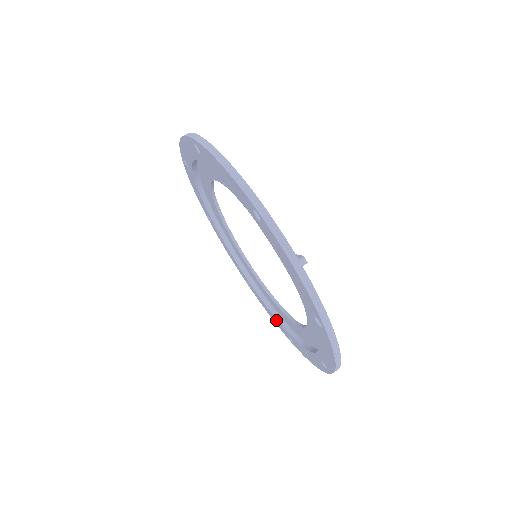
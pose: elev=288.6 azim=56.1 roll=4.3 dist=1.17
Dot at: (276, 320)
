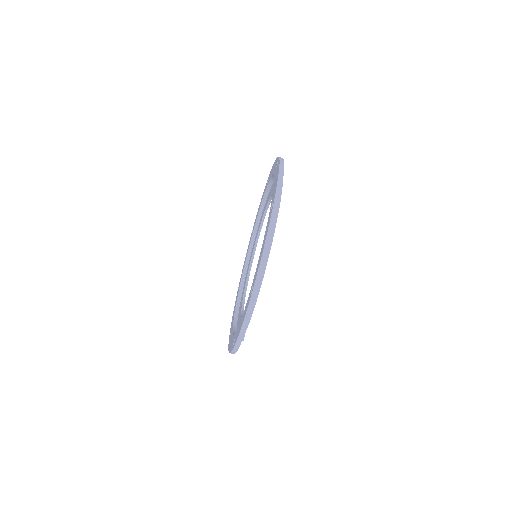
Dot at: (257, 216)
